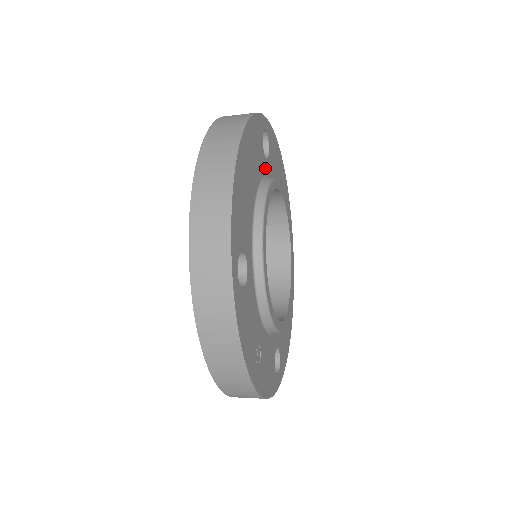
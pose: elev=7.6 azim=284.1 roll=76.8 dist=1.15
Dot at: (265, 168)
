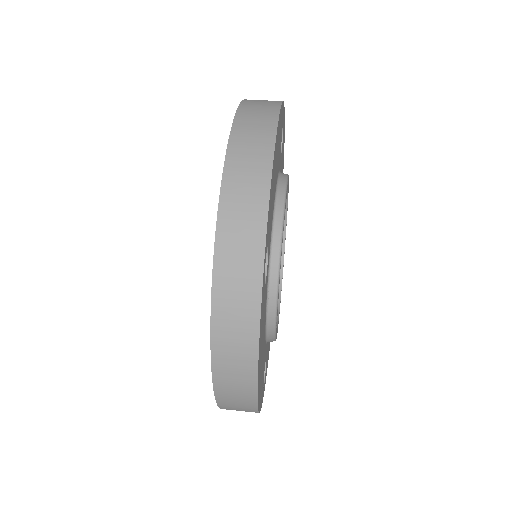
Dot at: (267, 274)
